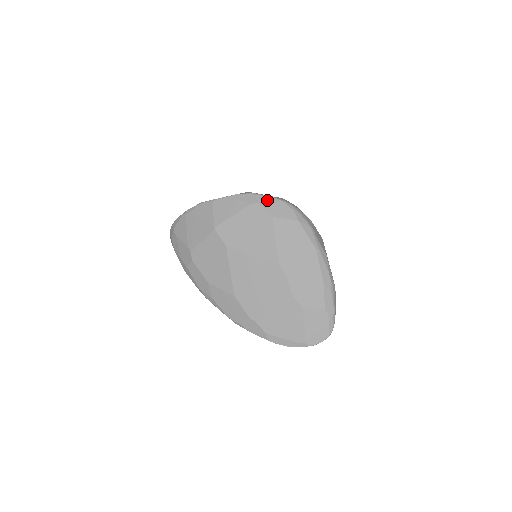
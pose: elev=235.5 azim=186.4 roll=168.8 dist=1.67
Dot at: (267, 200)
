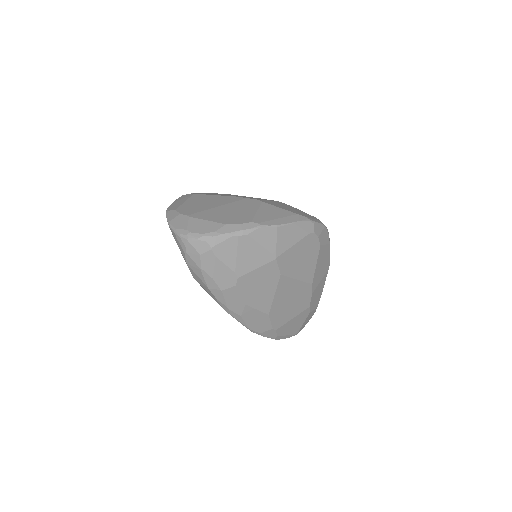
Dot at: (319, 228)
